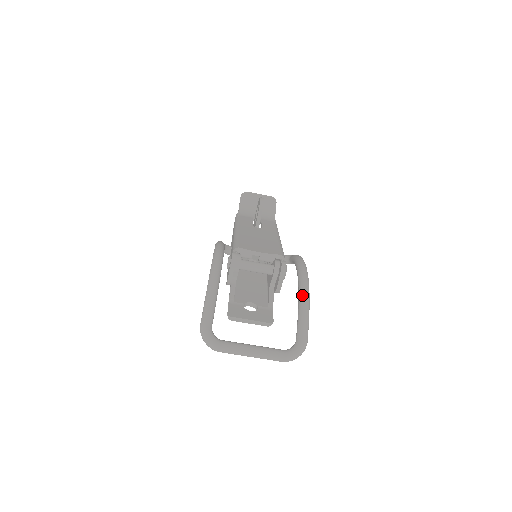
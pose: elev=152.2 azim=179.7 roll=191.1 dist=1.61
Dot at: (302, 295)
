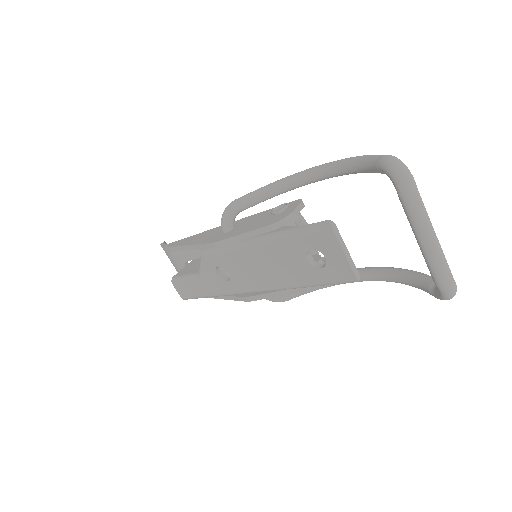
Dot at: (401, 268)
